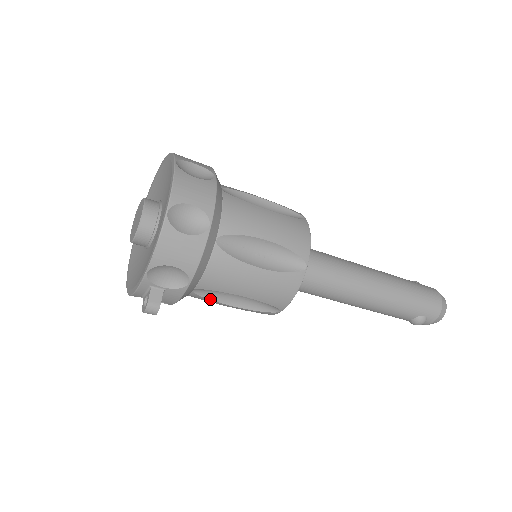
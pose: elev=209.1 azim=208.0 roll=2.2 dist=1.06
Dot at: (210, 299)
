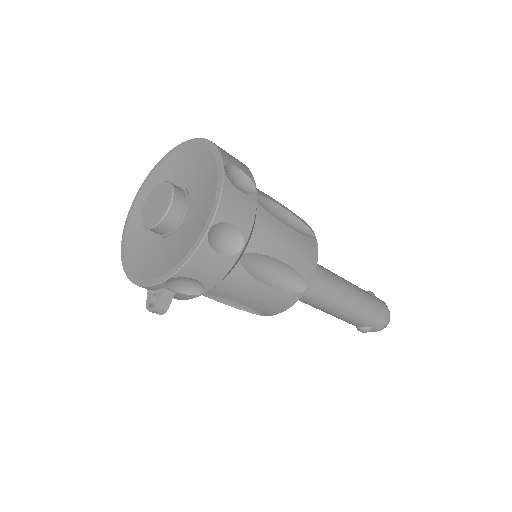
Dot at: (207, 296)
